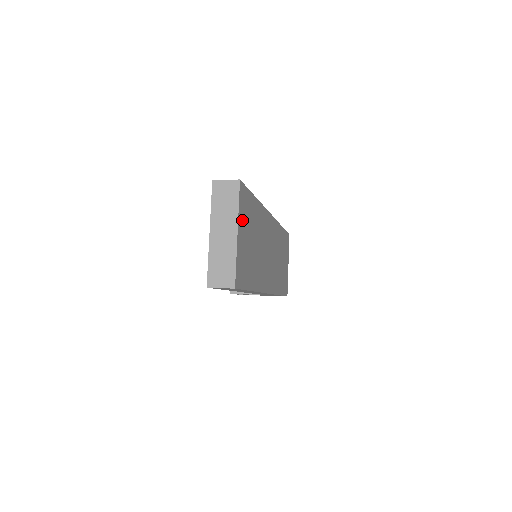
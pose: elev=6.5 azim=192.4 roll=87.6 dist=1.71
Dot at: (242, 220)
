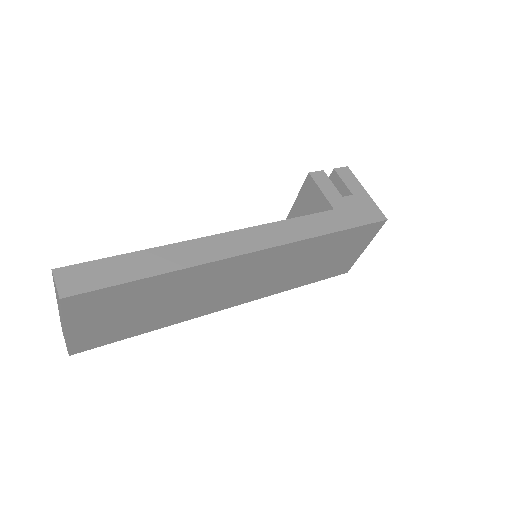
Dot at: (84, 316)
